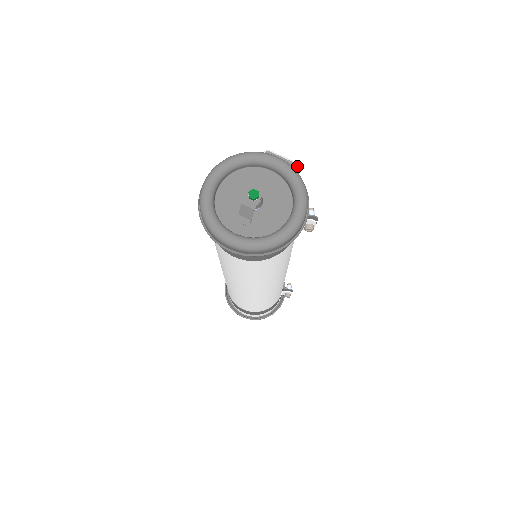
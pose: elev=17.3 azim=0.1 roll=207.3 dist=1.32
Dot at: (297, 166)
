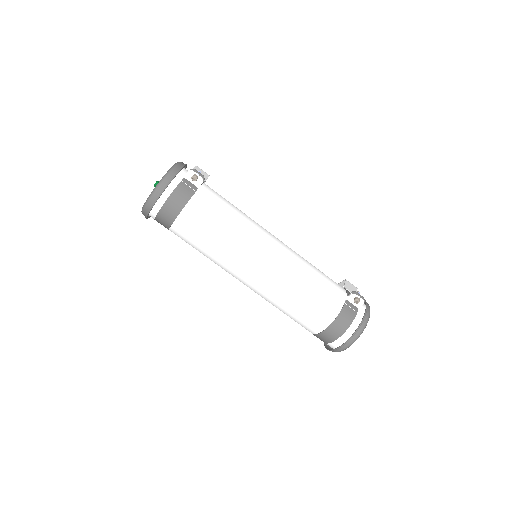
Dot at: (195, 166)
